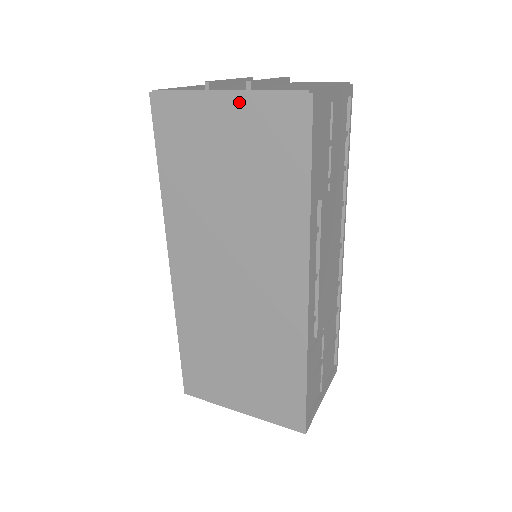
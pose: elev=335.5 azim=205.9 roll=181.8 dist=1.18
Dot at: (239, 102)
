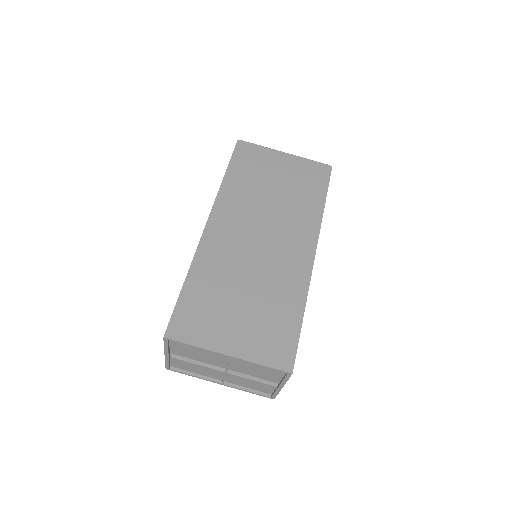
Dot at: (293, 159)
